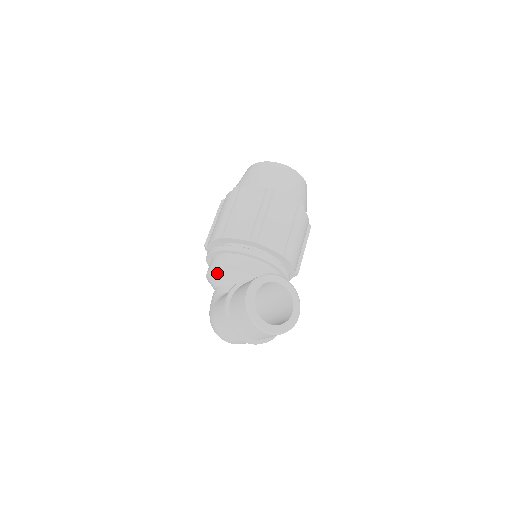
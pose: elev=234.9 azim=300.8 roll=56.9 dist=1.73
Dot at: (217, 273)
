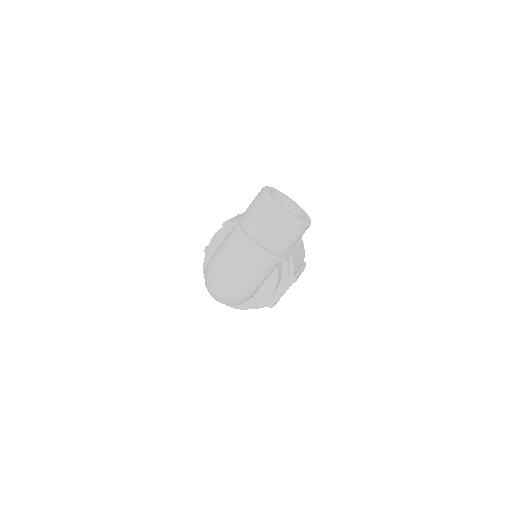
Dot at: (220, 241)
